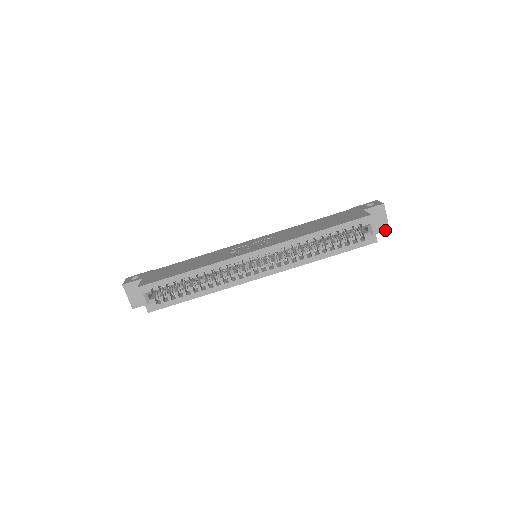
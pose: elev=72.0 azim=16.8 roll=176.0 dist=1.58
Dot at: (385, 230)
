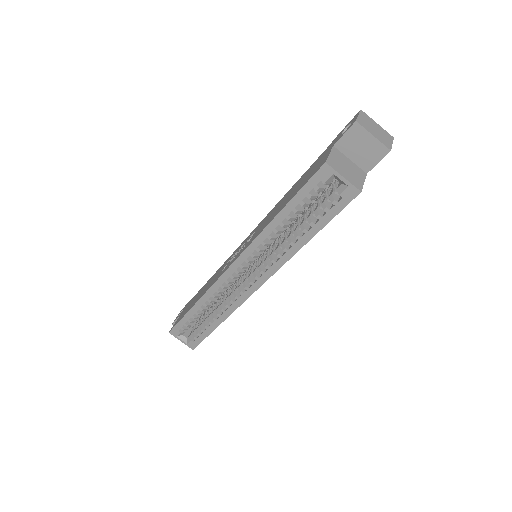
Dot at: (384, 155)
